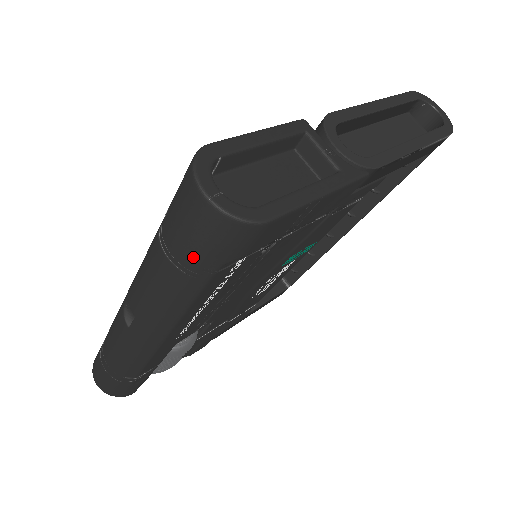
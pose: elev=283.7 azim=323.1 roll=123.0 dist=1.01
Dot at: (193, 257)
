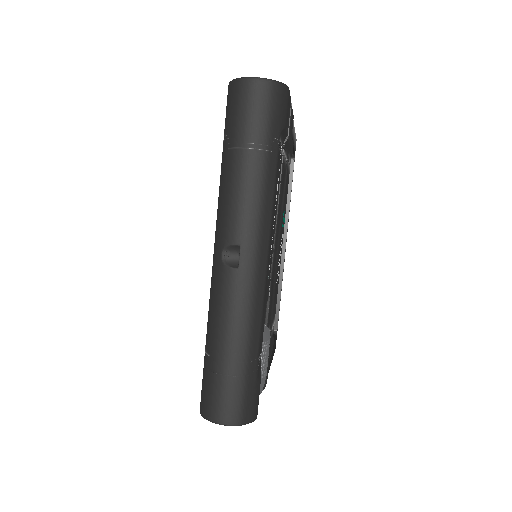
Dot at: (265, 130)
